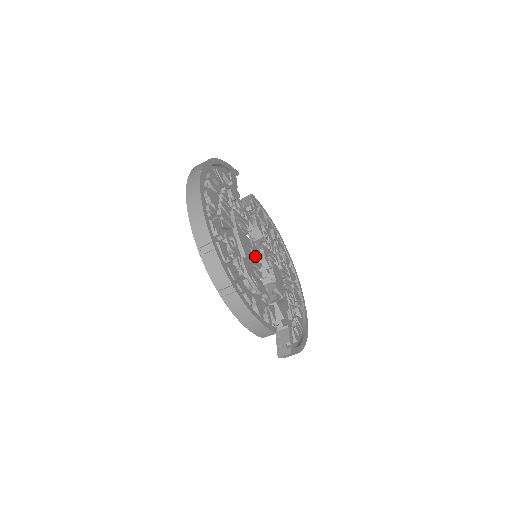
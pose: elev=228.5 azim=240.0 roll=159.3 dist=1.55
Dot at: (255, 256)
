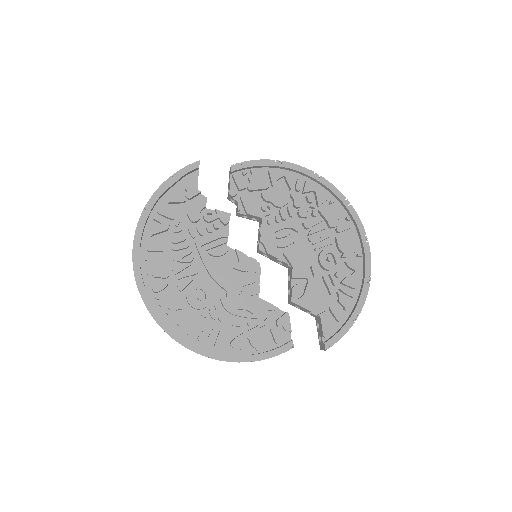
Dot at: (245, 271)
